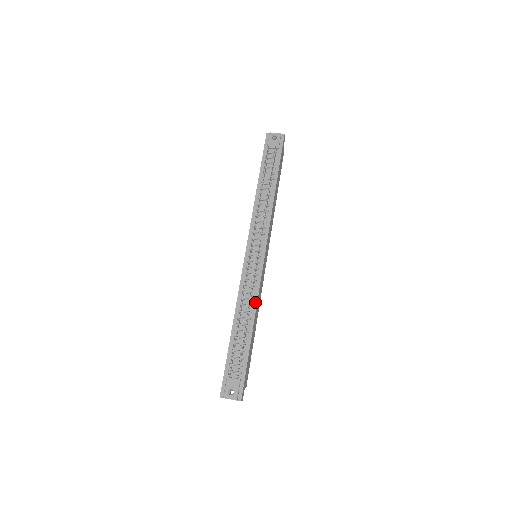
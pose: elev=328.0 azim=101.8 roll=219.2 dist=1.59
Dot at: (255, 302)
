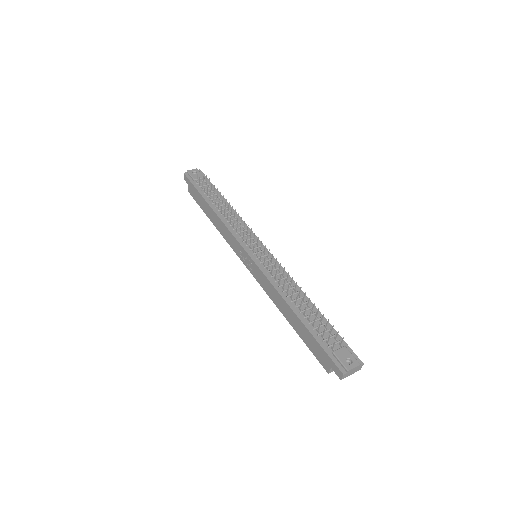
Dot at: (293, 283)
